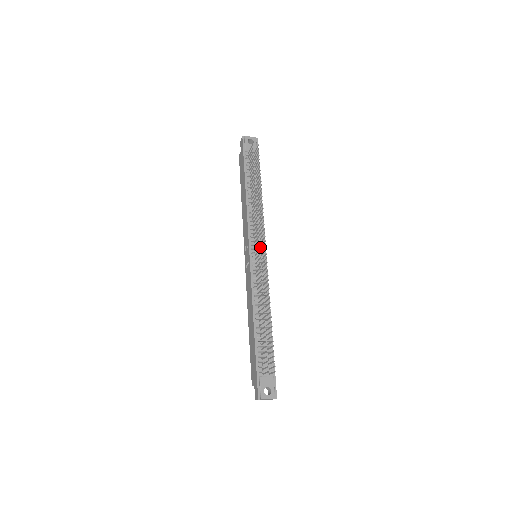
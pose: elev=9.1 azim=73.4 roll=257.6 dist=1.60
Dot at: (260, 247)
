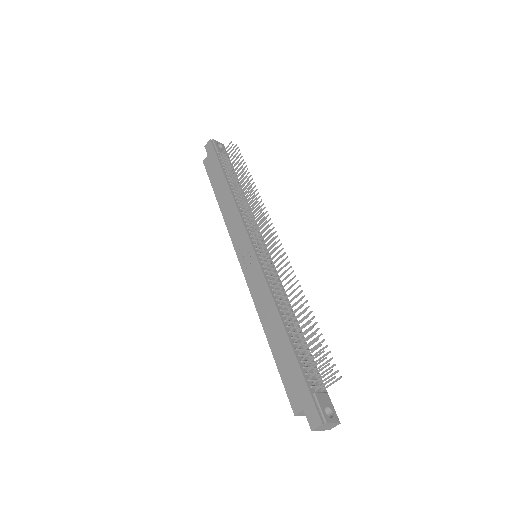
Dot at: (262, 244)
